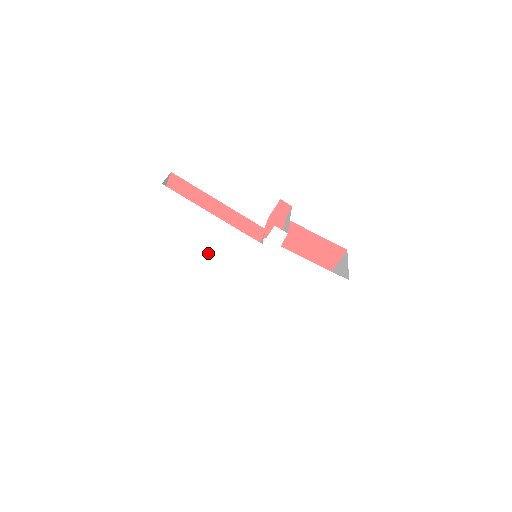
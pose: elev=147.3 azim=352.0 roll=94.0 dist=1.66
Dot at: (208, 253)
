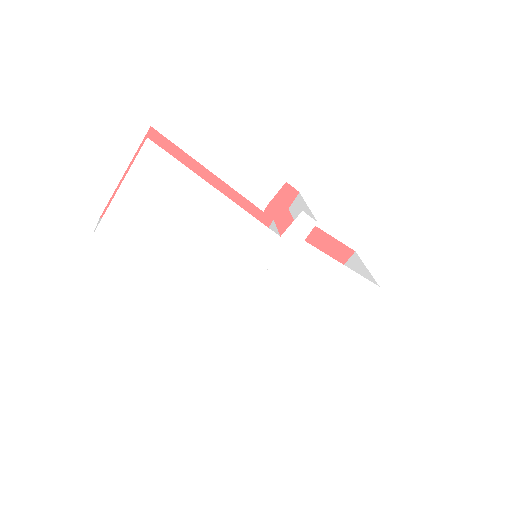
Dot at: (200, 249)
